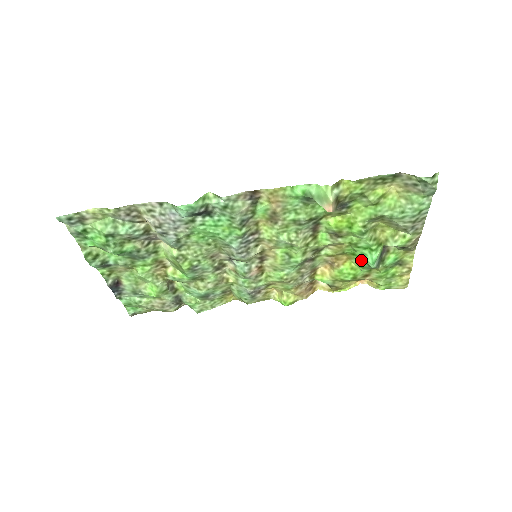
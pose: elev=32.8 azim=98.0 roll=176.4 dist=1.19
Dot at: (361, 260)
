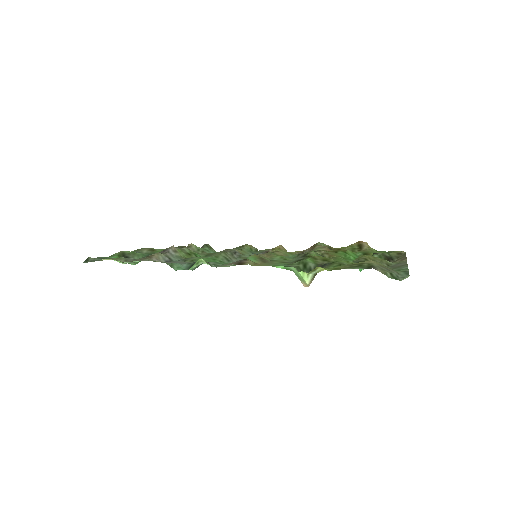
Dot at: (353, 256)
